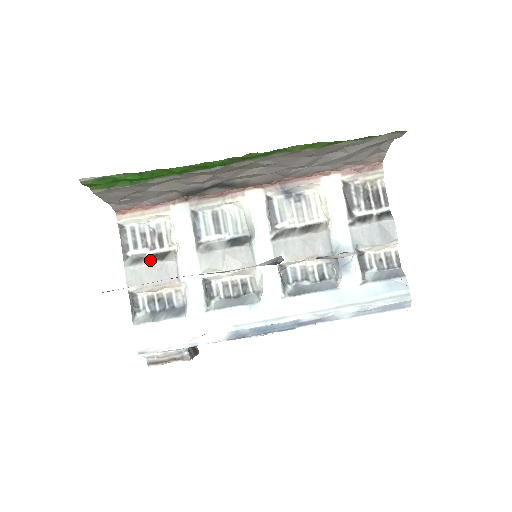
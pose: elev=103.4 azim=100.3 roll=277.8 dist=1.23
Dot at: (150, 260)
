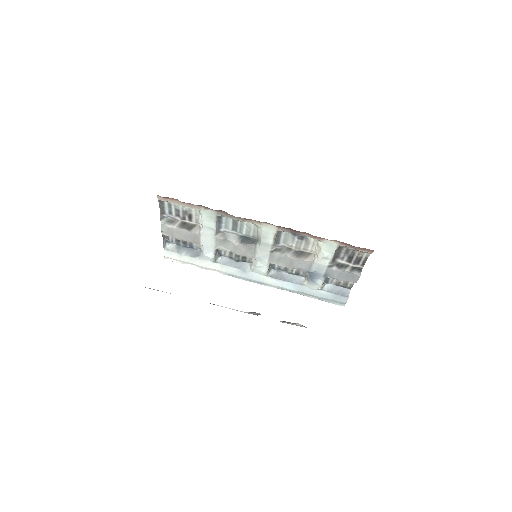
Dot at: (180, 226)
